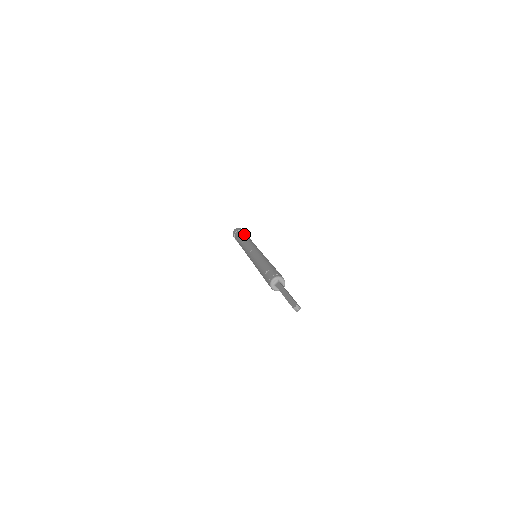
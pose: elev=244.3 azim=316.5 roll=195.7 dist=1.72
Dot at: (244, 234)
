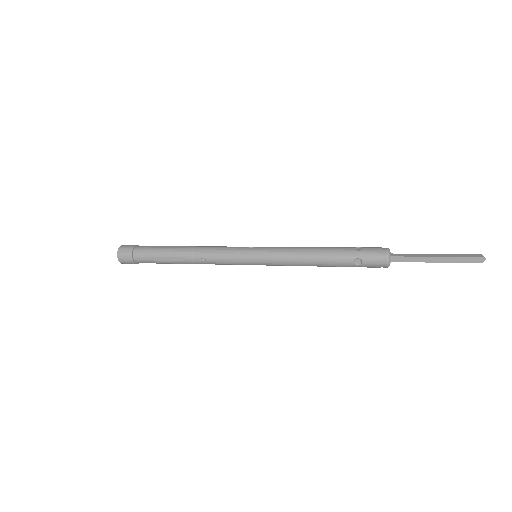
Dot at: occluded
